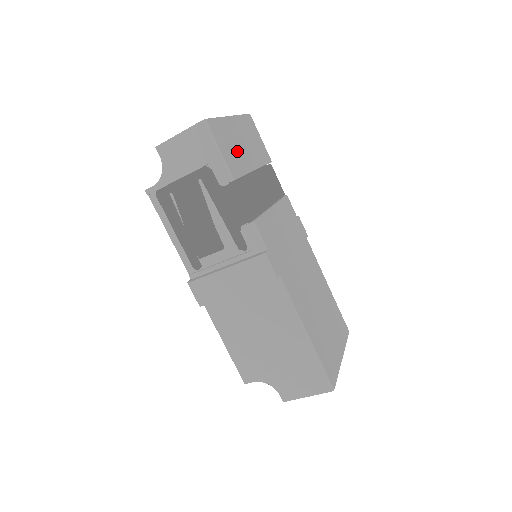
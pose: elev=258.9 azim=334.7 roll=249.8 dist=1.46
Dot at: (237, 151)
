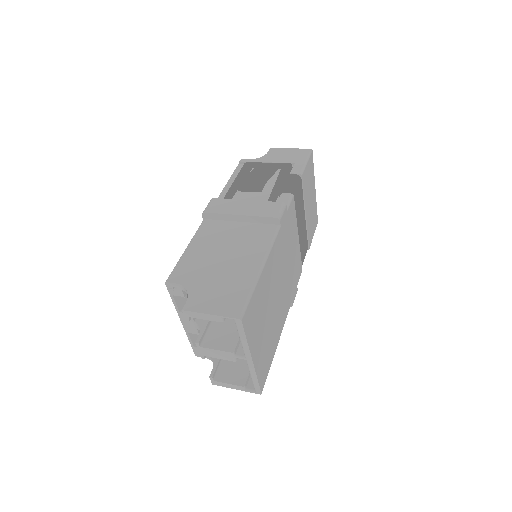
Dot at: (308, 189)
